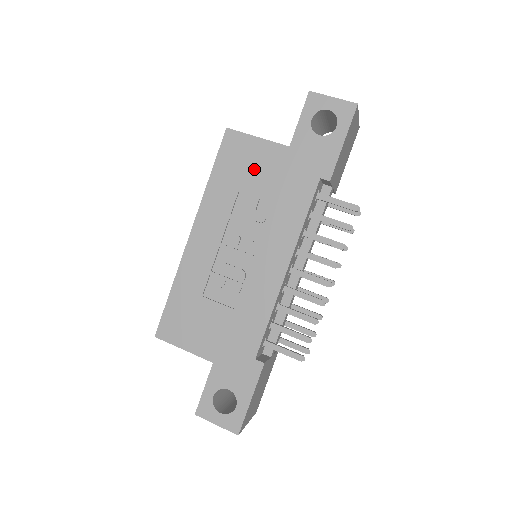
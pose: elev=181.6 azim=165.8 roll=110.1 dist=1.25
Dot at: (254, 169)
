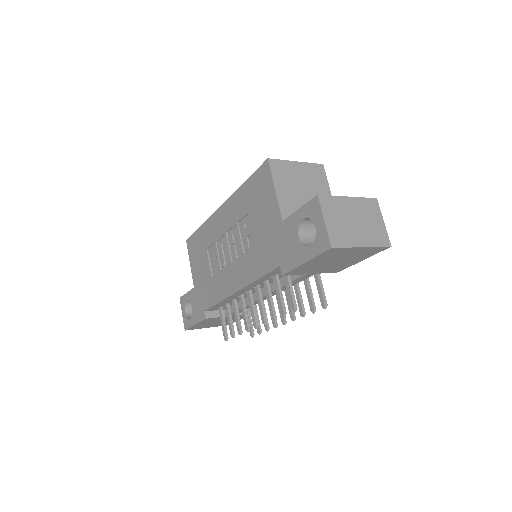
Dot at: (261, 210)
